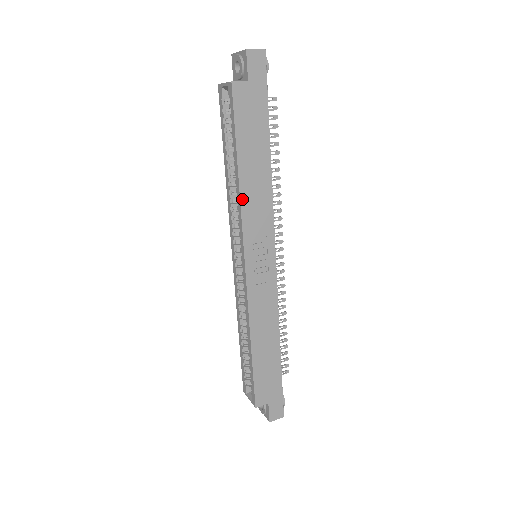
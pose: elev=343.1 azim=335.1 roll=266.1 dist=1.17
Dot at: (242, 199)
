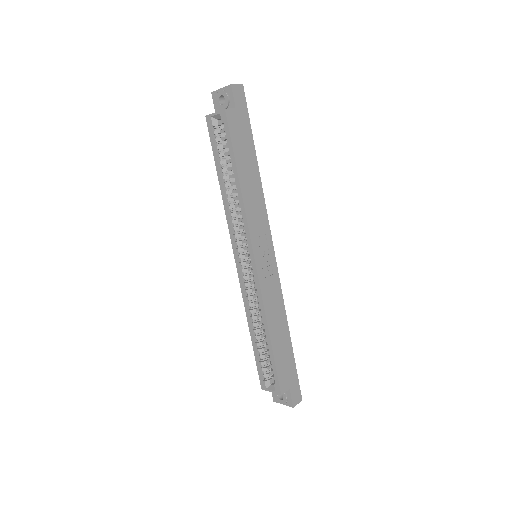
Dot at: (245, 204)
